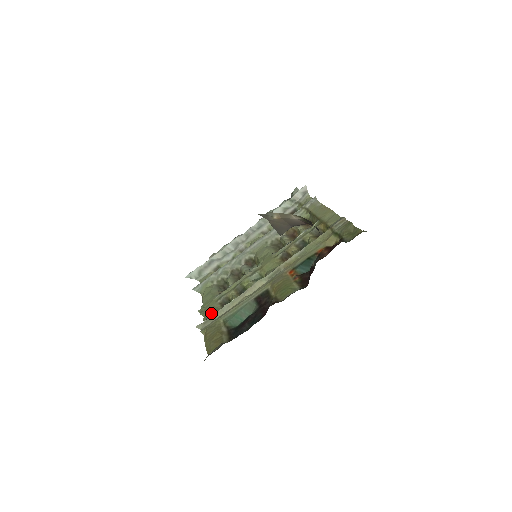
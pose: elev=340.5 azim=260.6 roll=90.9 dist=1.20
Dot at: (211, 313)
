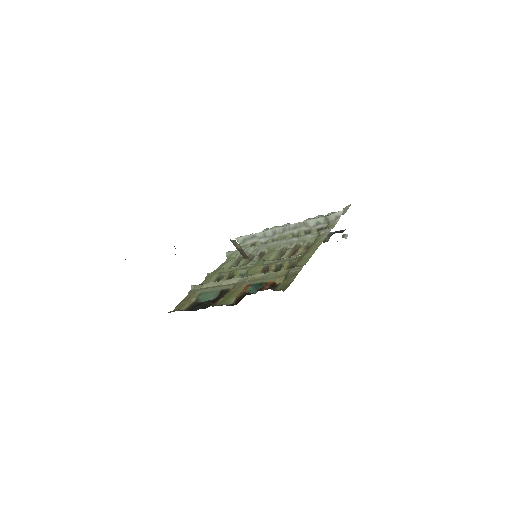
Dot at: (206, 281)
